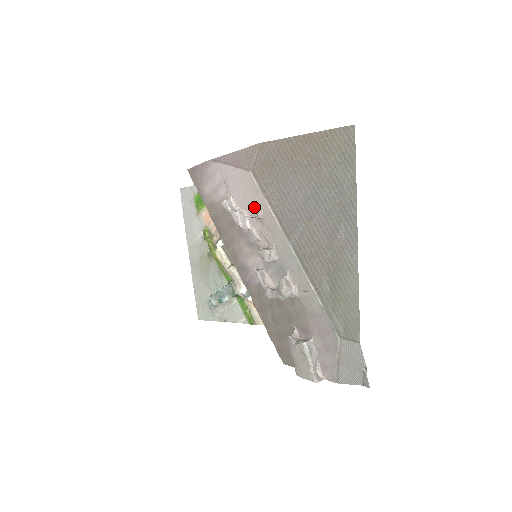
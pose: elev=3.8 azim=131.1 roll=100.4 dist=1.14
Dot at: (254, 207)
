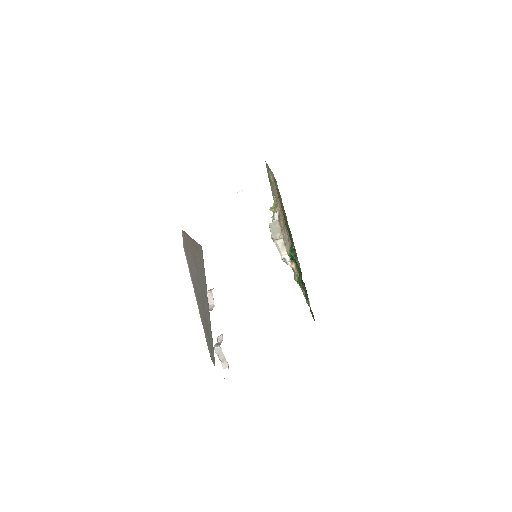
Dot at: occluded
